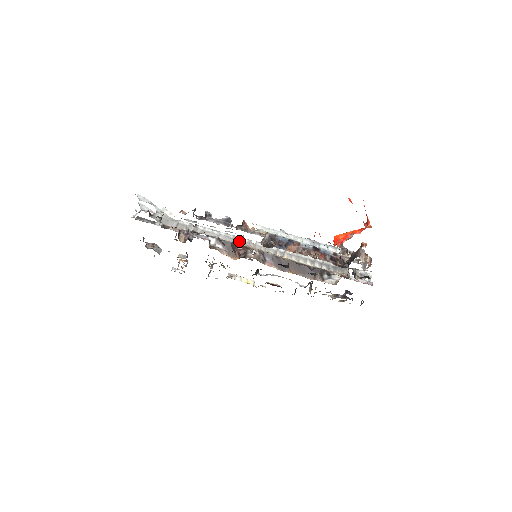
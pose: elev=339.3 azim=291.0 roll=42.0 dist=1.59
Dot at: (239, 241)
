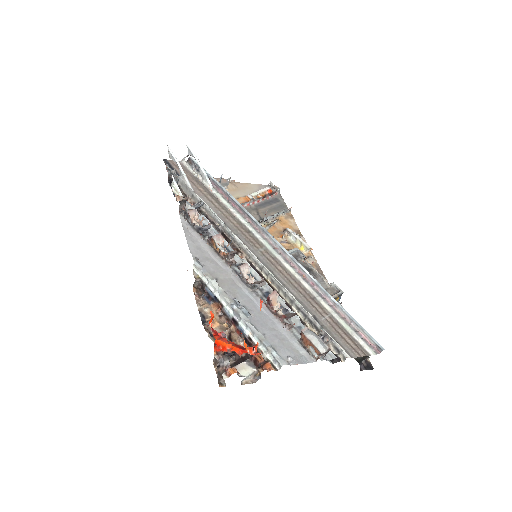
Dot at: (234, 239)
